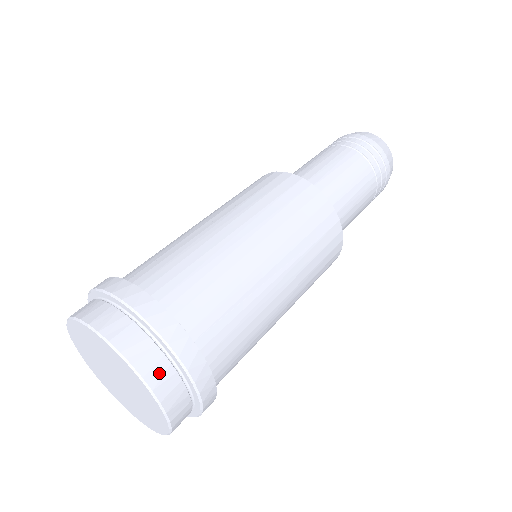
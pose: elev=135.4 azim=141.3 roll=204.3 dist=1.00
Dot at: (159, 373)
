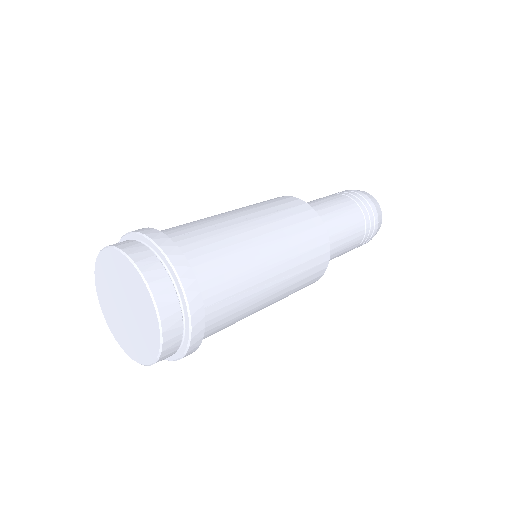
Dot at: (172, 322)
